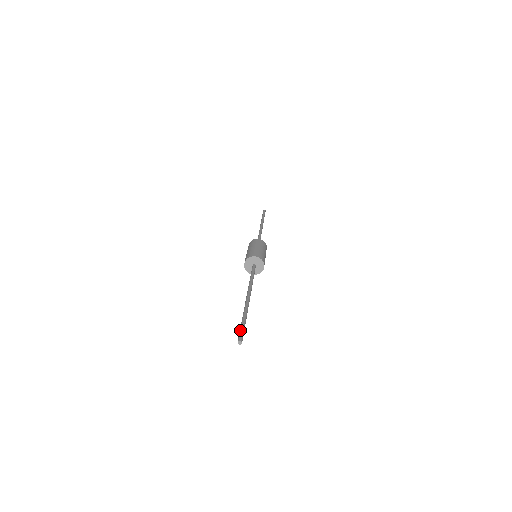
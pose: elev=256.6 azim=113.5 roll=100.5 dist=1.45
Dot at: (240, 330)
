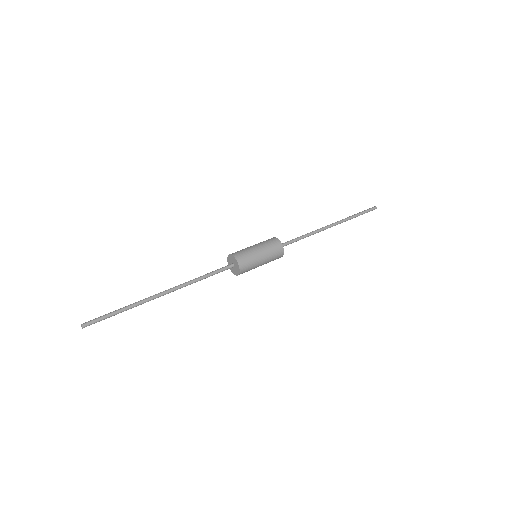
Dot at: occluded
